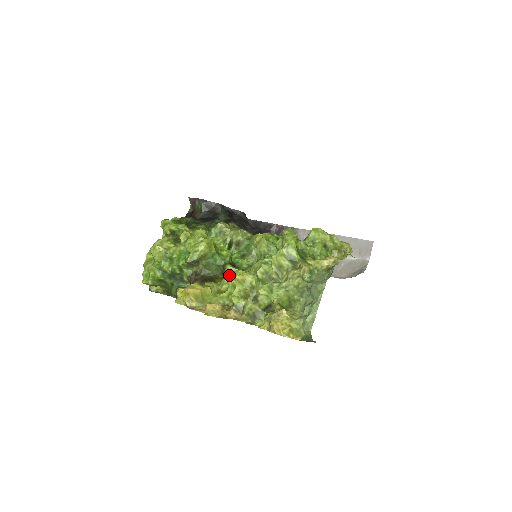
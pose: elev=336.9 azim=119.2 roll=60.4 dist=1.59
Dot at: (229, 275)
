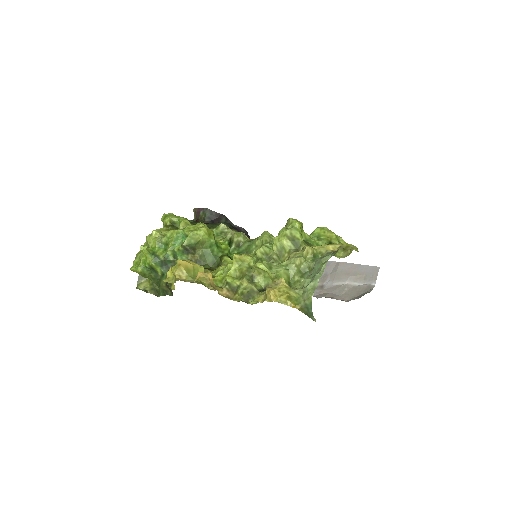
Dot at: (225, 265)
